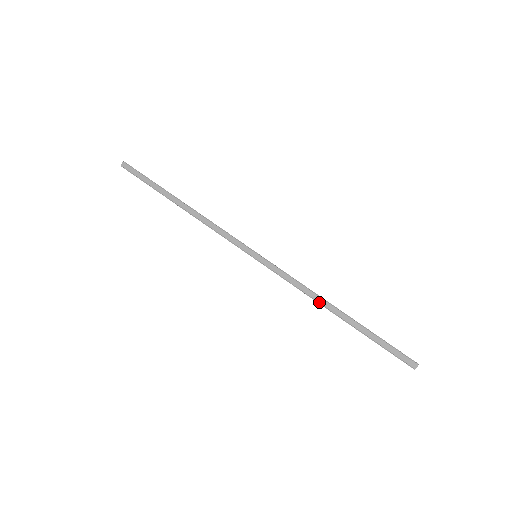
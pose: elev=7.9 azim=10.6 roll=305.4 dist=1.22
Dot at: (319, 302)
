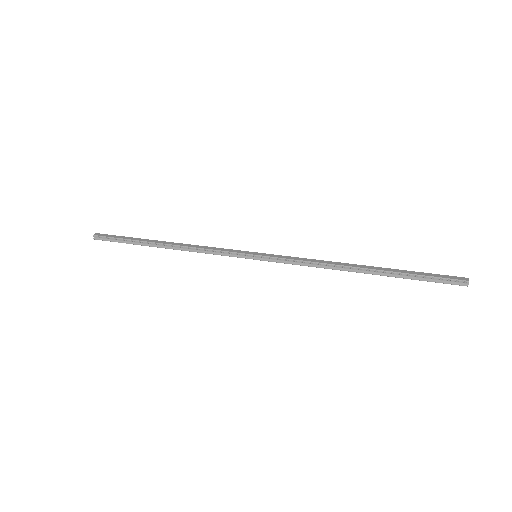
Dot at: (338, 264)
